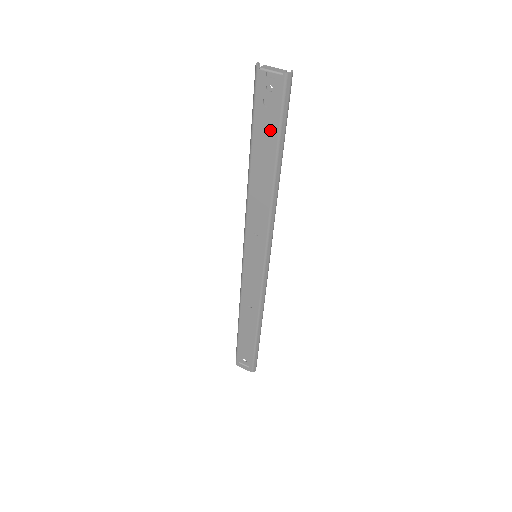
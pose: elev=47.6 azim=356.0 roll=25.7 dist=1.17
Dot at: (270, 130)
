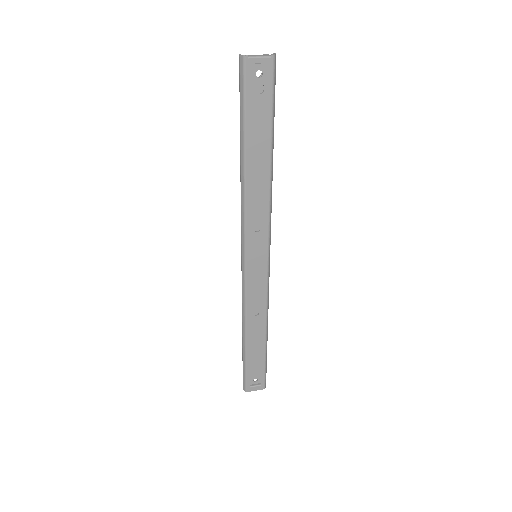
Dot at: (263, 116)
